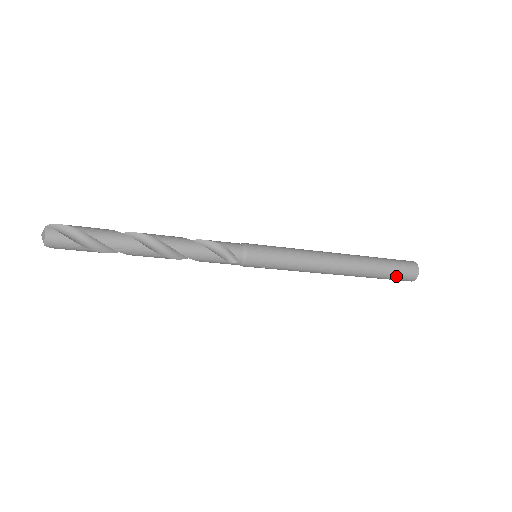
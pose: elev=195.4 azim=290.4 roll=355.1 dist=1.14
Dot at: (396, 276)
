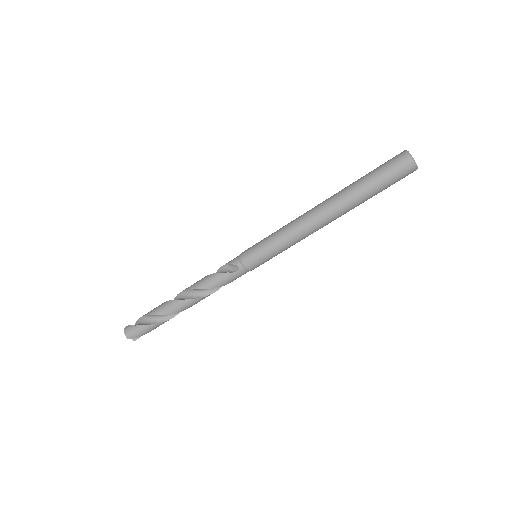
Dot at: (386, 175)
